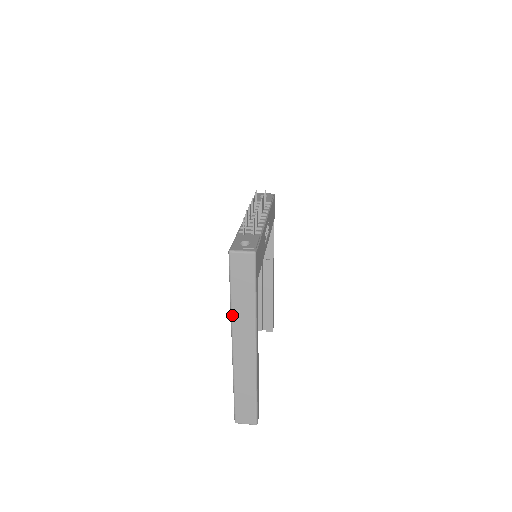
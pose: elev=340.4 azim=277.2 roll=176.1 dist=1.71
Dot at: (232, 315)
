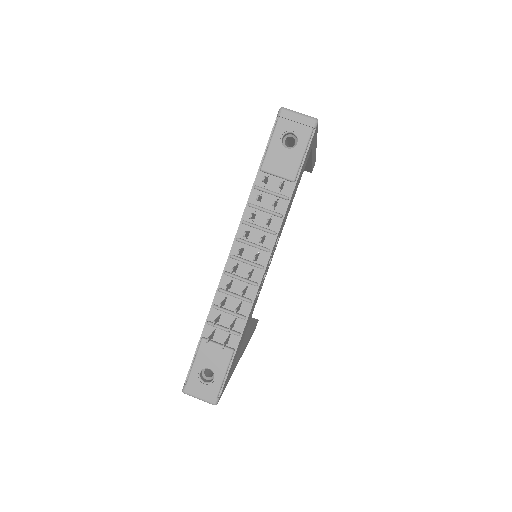
Dot at: occluded
